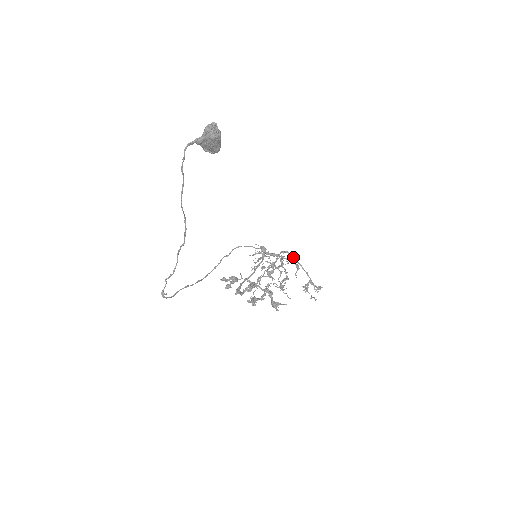
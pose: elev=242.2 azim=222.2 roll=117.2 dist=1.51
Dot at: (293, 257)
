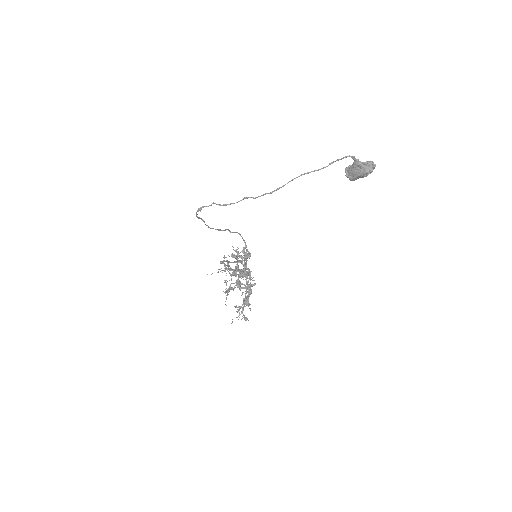
Dot at: occluded
